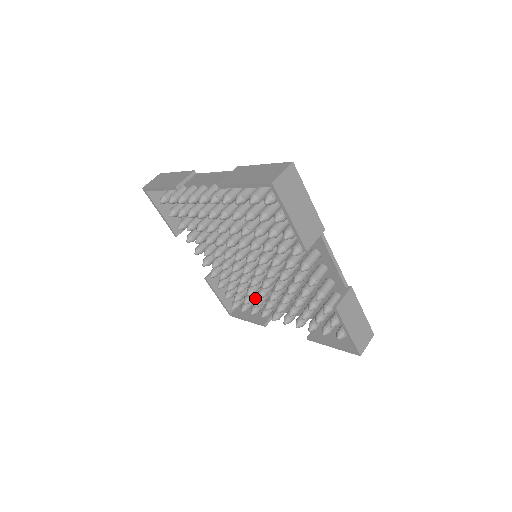
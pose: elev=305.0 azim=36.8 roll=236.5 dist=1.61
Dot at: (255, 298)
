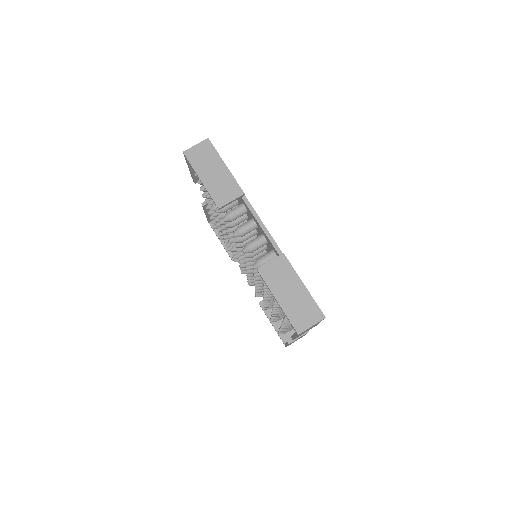
Dot at: occluded
